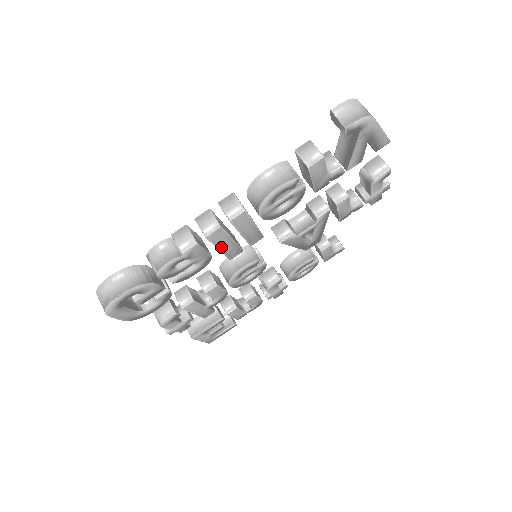
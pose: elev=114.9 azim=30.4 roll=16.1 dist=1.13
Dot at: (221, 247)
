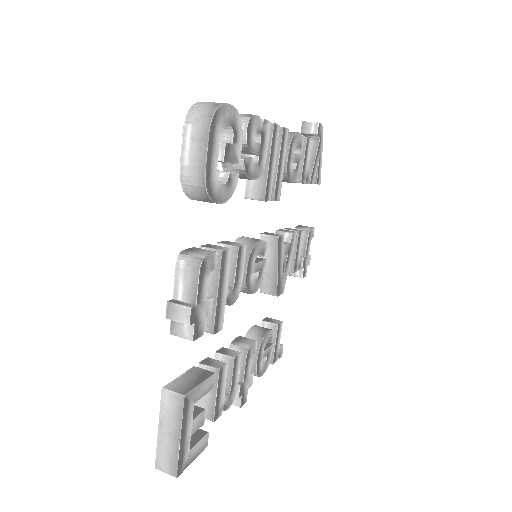
Dot at: (270, 162)
